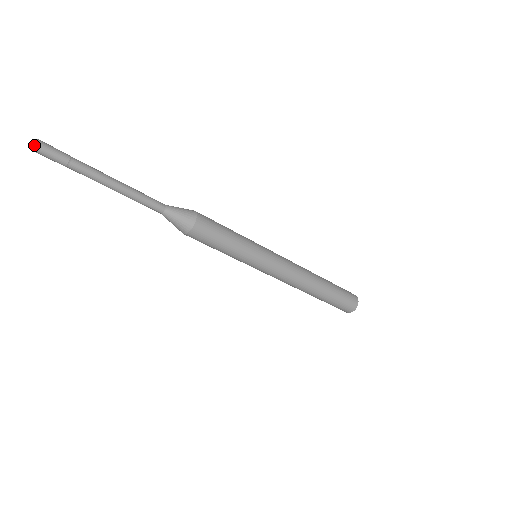
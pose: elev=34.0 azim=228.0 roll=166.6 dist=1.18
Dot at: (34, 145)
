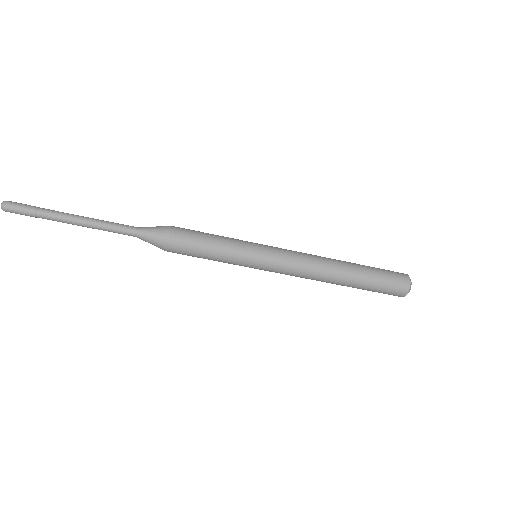
Dot at: (3, 209)
